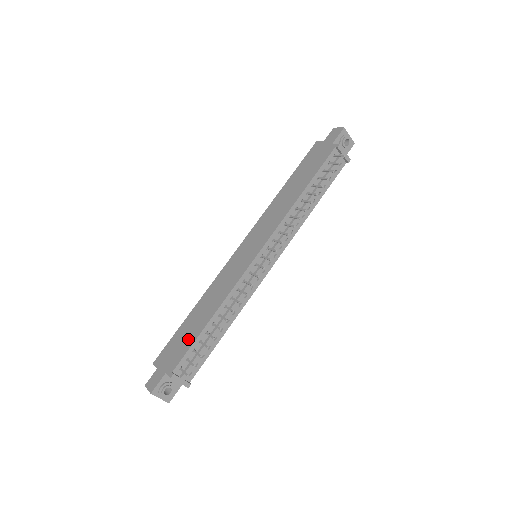
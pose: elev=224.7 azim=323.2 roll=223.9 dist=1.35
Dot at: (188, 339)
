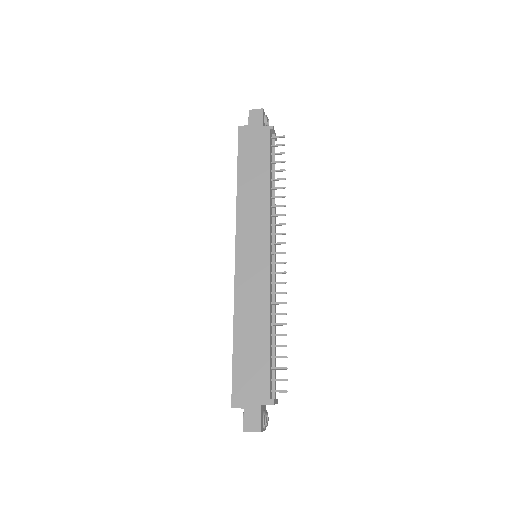
Dot at: (259, 362)
